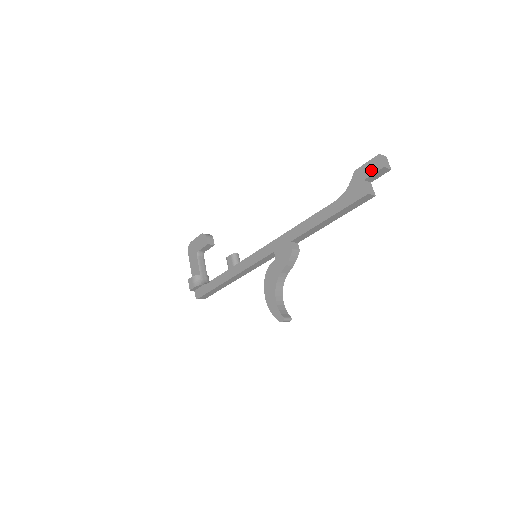
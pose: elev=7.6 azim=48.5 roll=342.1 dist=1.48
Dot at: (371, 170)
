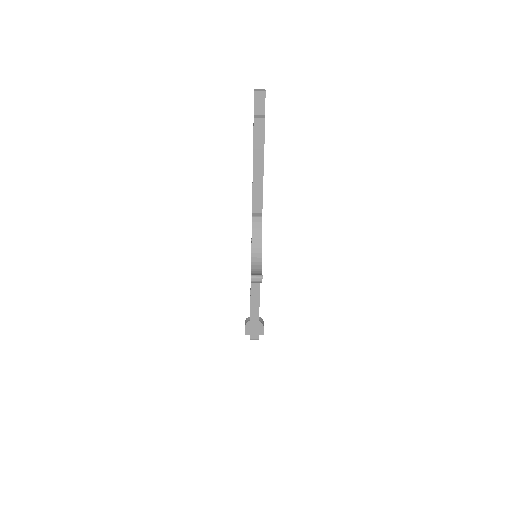
Dot at: occluded
